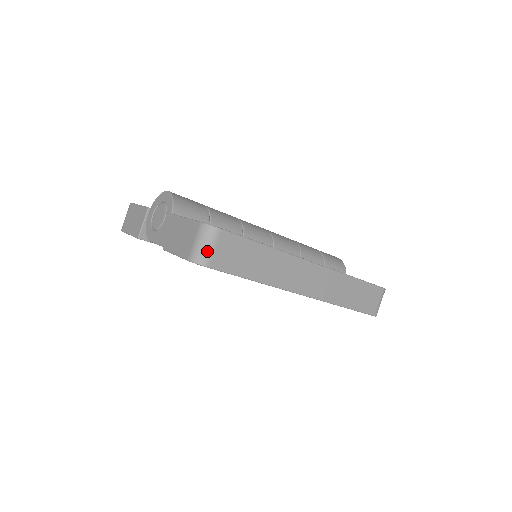
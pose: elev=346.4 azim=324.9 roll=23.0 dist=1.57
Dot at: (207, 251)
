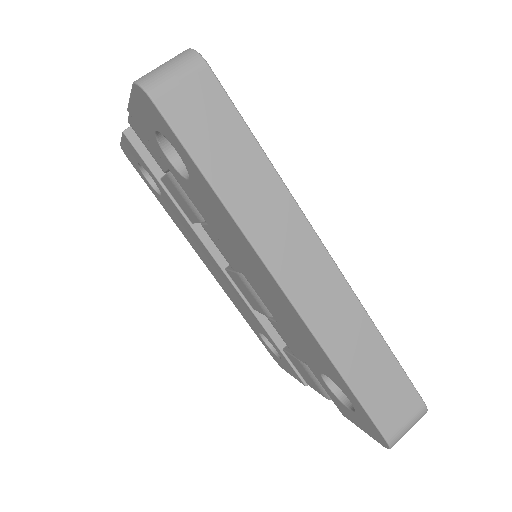
Dot at: (166, 77)
